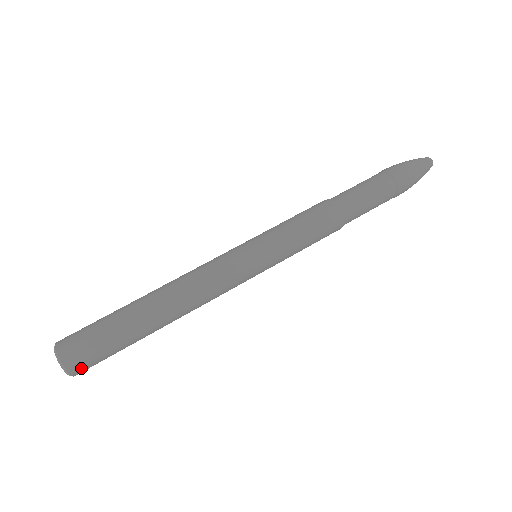
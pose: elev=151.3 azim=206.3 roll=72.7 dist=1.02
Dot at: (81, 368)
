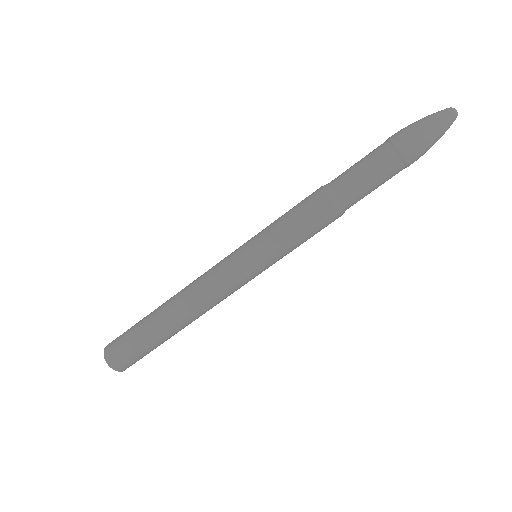
Dot at: occluded
